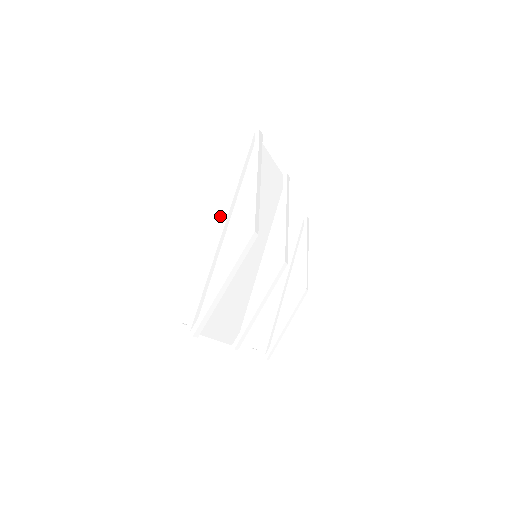
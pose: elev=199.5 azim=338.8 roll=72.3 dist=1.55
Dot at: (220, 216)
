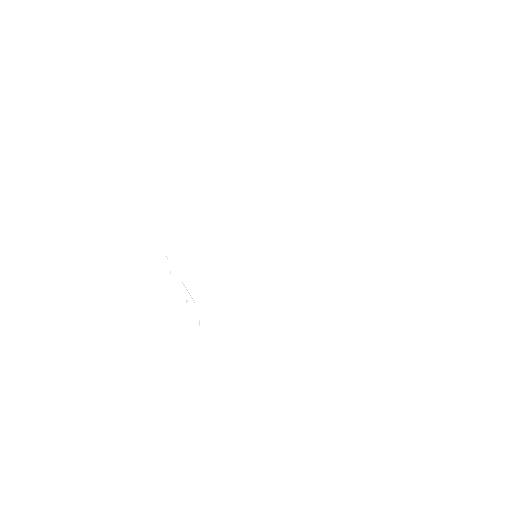
Dot at: (284, 257)
